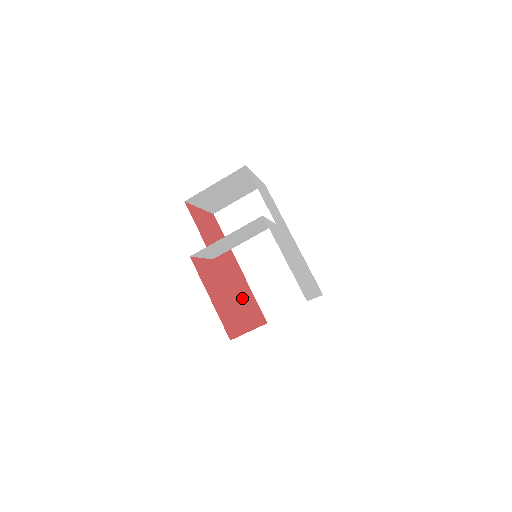
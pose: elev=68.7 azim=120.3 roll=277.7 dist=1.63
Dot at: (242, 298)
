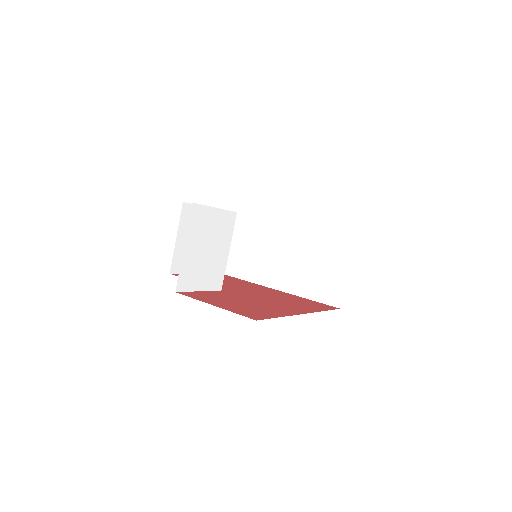
Dot at: (283, 302)
